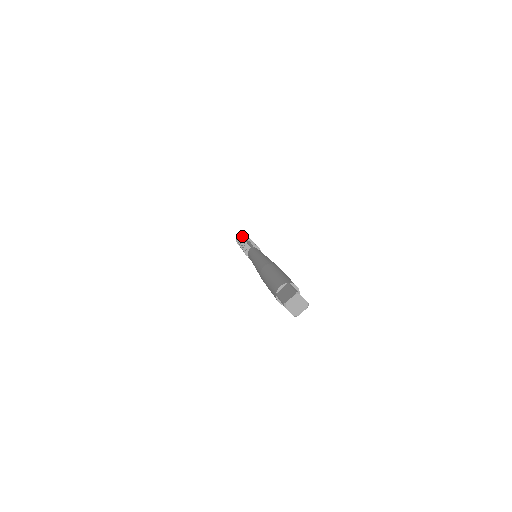
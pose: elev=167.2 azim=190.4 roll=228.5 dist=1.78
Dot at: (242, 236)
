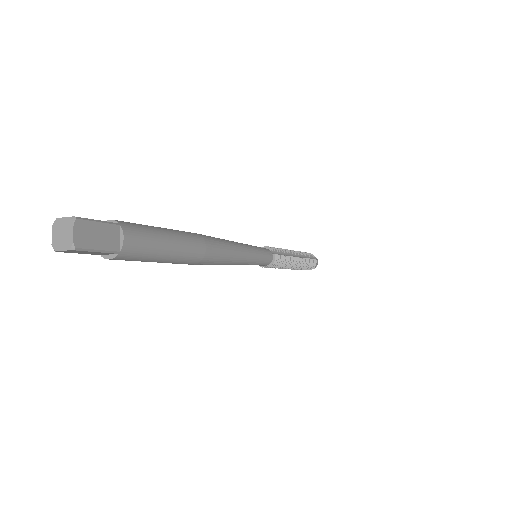
Dot at: occluded
